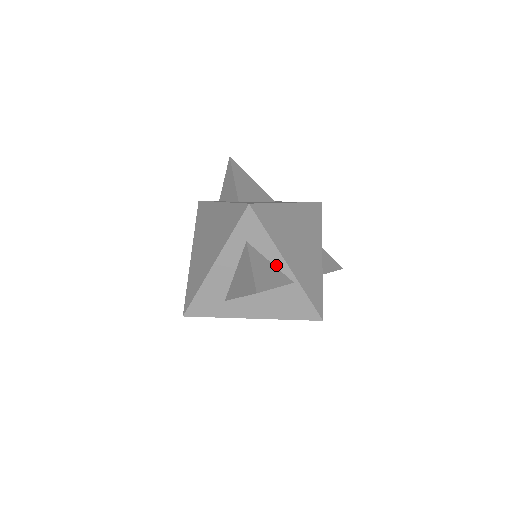
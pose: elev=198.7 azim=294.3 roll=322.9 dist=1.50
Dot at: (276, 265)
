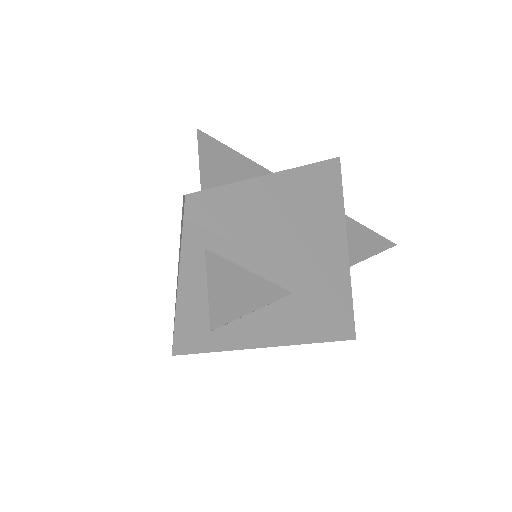
Dot at: (258, 273)
